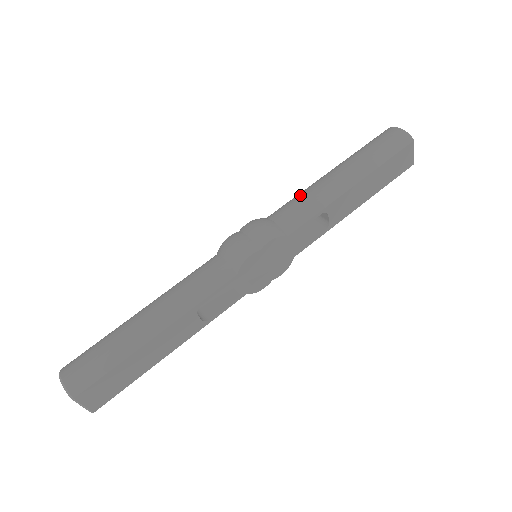
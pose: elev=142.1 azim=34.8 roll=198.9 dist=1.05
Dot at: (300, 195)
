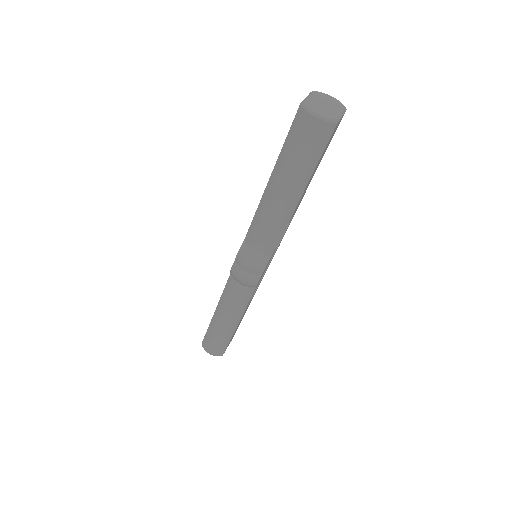
Dot at: (260, 221)
